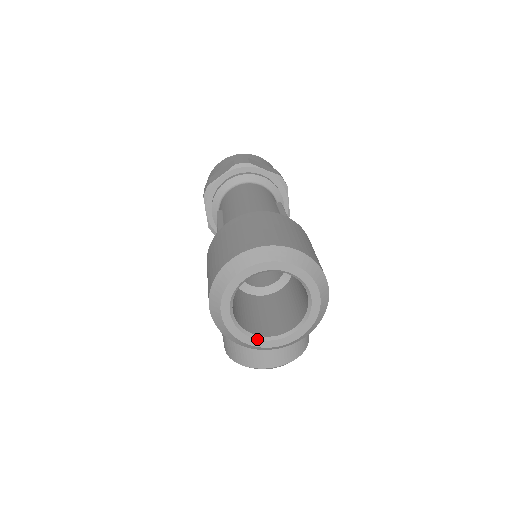
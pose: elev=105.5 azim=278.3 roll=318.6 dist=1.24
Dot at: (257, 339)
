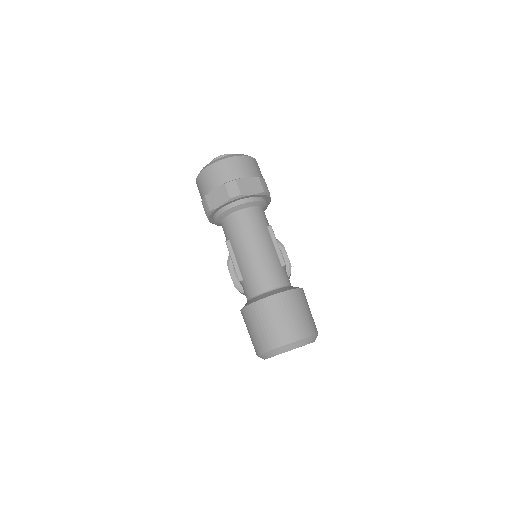
Dot at: occluded
